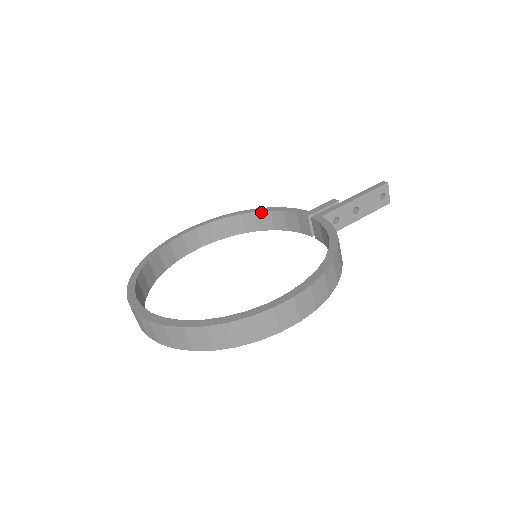
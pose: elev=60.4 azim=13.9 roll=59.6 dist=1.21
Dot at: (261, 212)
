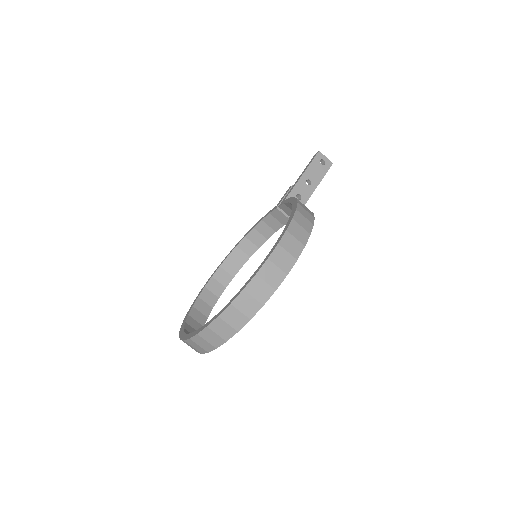
Dot at: (249, 234)
